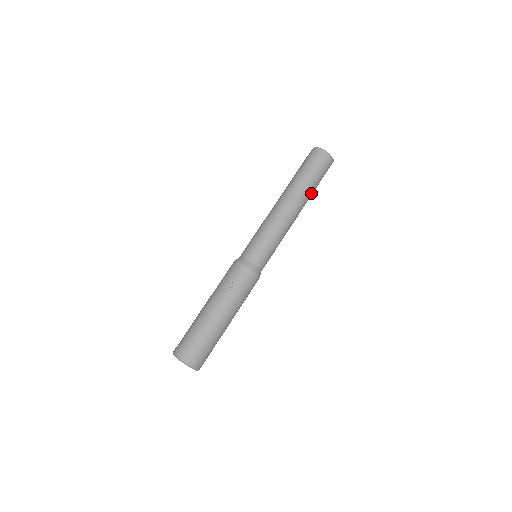
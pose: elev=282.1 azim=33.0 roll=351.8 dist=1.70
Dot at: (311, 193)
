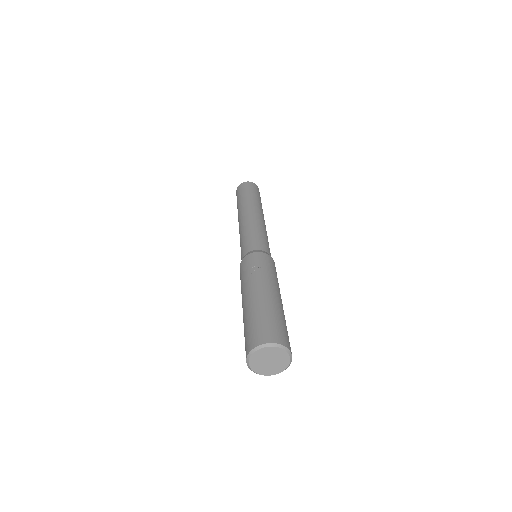
Dot at: (261, 206)
